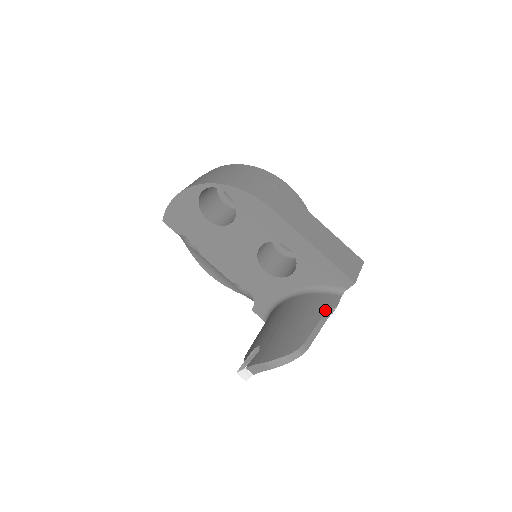
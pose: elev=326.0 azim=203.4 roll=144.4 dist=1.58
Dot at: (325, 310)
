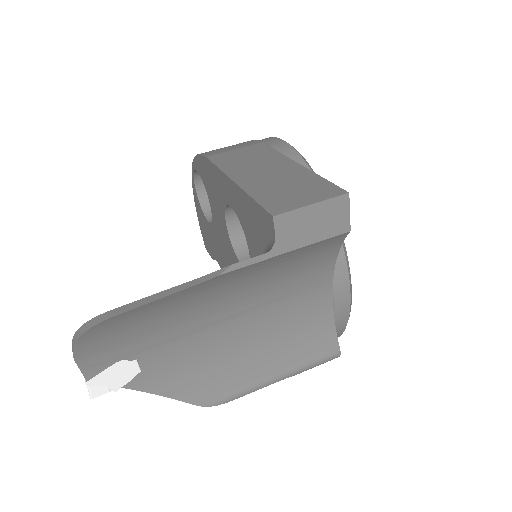
Dot at: (211, 273)
